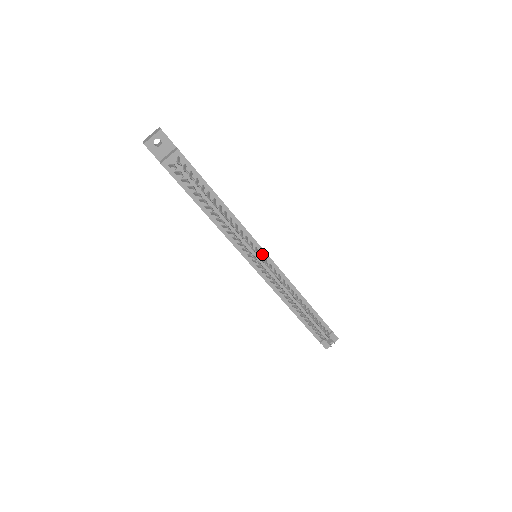
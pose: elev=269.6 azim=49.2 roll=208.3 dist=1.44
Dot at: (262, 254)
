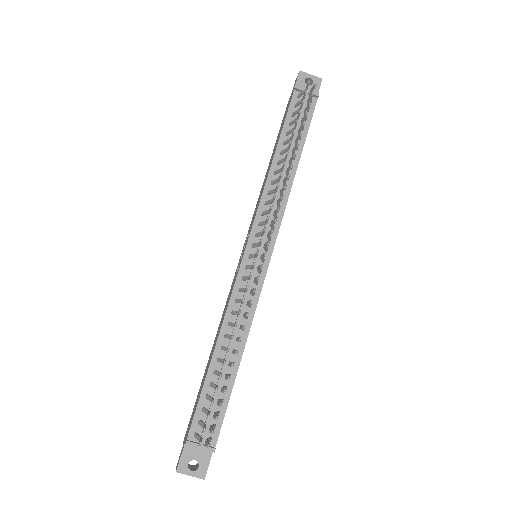
Dot at: (267, 252)
